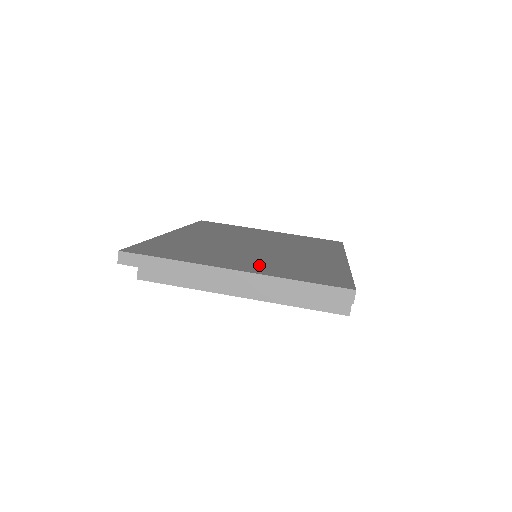
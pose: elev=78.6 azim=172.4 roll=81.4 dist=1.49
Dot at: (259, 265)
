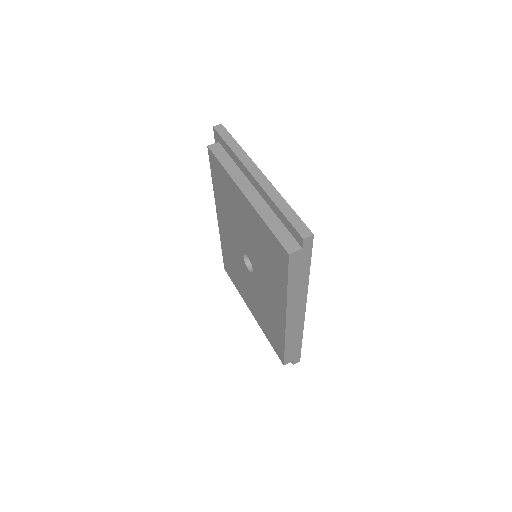
Dot at: occluded
